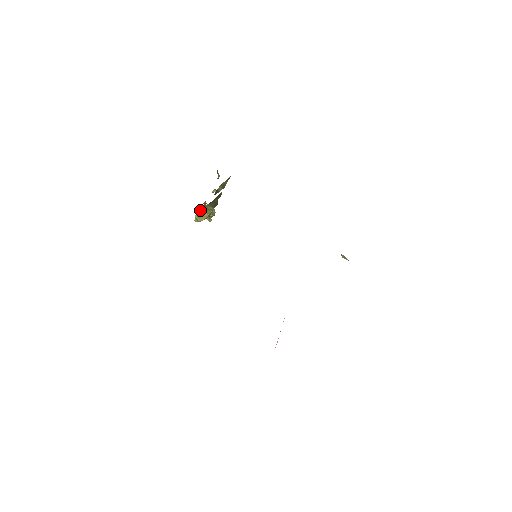
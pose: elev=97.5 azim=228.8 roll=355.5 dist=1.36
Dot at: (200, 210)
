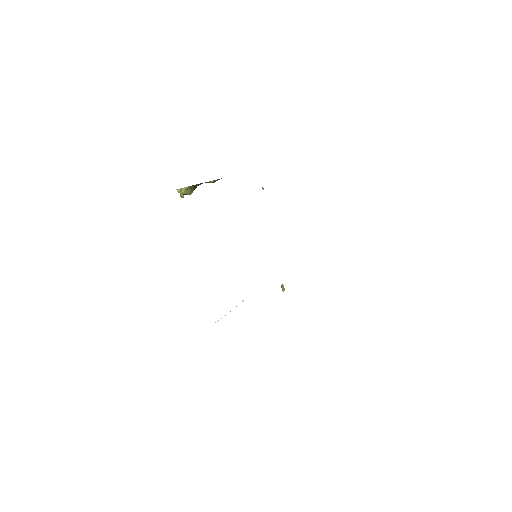
Dot at: (191, 186)
